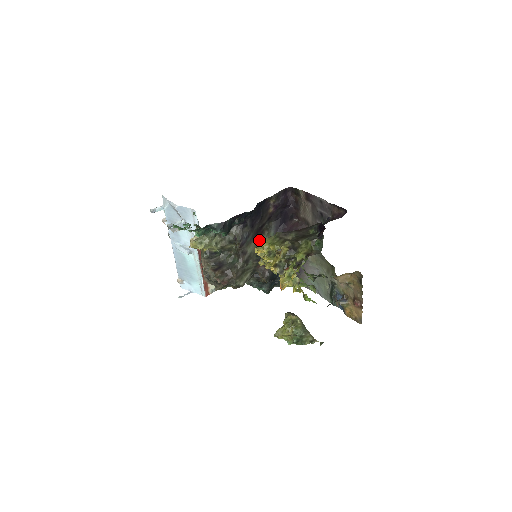
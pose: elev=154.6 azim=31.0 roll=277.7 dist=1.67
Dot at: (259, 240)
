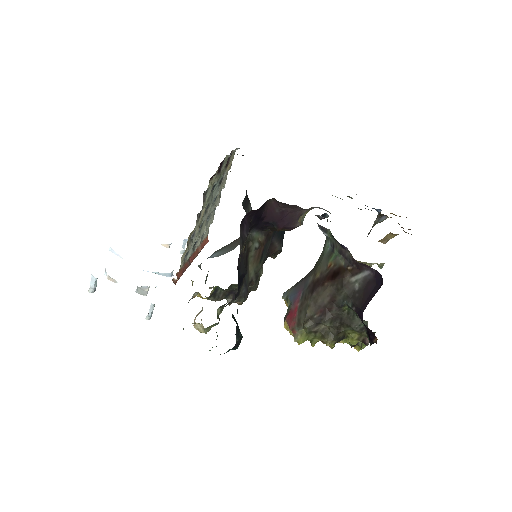
Dot at: (250, 256)
